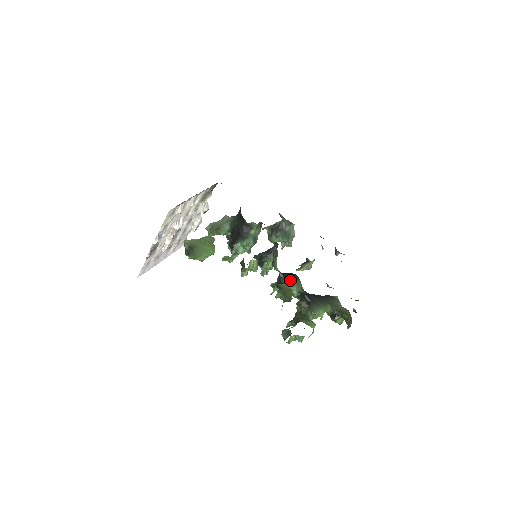
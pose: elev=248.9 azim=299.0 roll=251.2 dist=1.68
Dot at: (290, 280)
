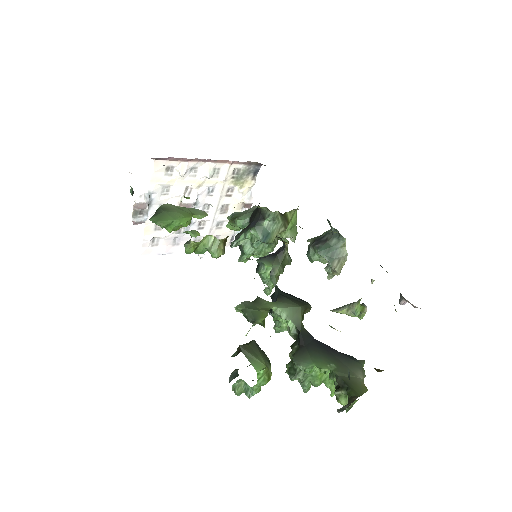
Dot at: (283, 301)
